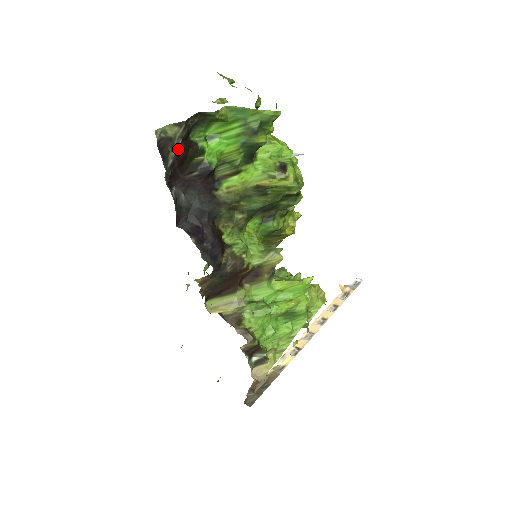
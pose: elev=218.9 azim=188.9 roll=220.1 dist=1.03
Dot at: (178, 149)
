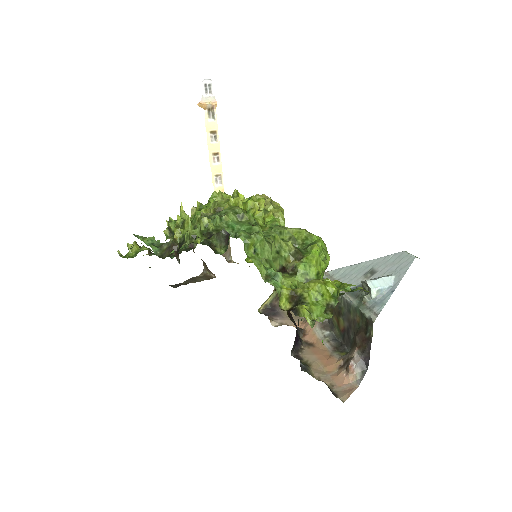
Dot at: occluded
